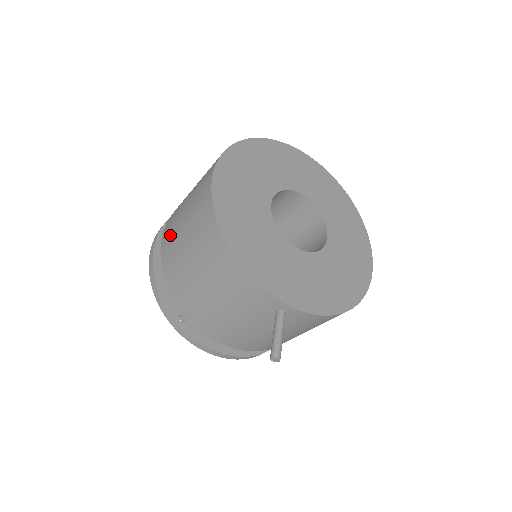
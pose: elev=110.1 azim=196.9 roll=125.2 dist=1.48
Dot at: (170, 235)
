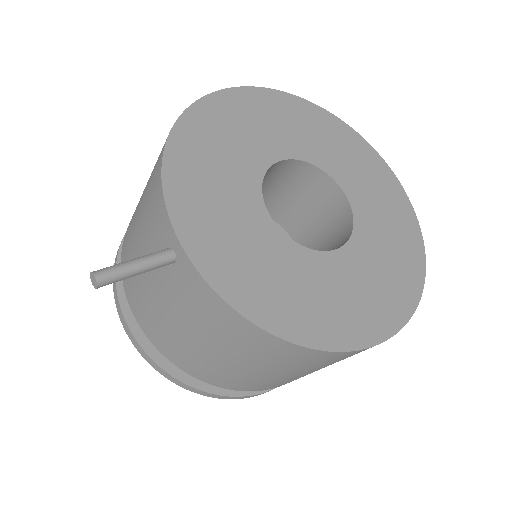
Dot at: occluded
